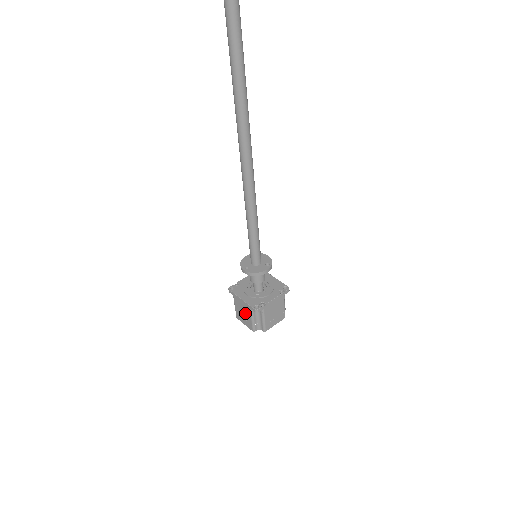
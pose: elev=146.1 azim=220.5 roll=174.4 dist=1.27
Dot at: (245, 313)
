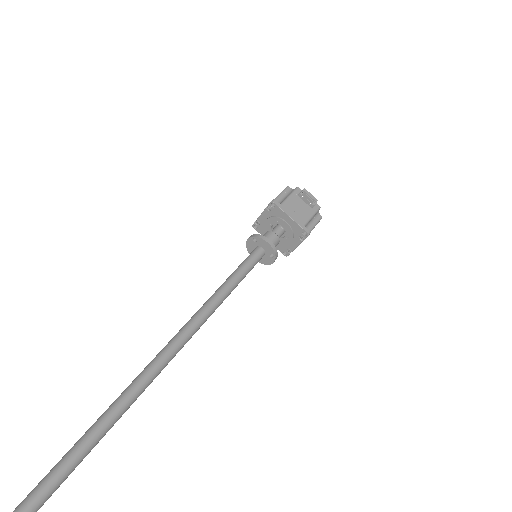
Dot at: occluded
